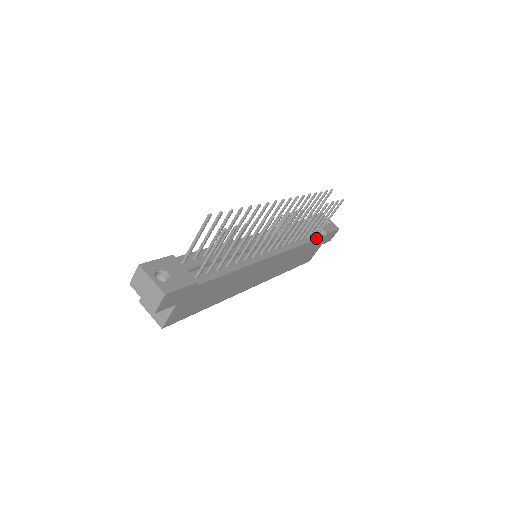
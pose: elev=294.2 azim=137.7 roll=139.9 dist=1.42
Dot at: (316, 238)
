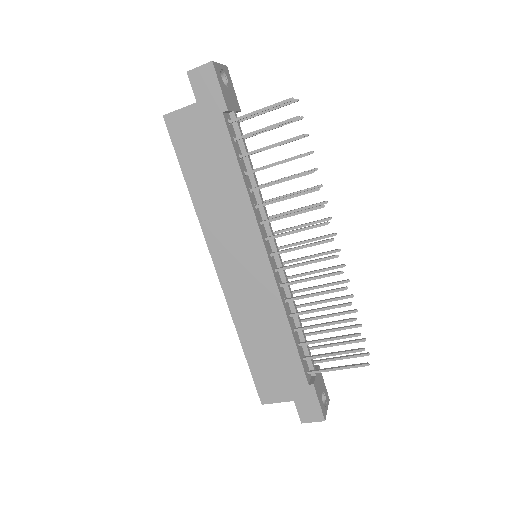
Dot at: (302, 361)
